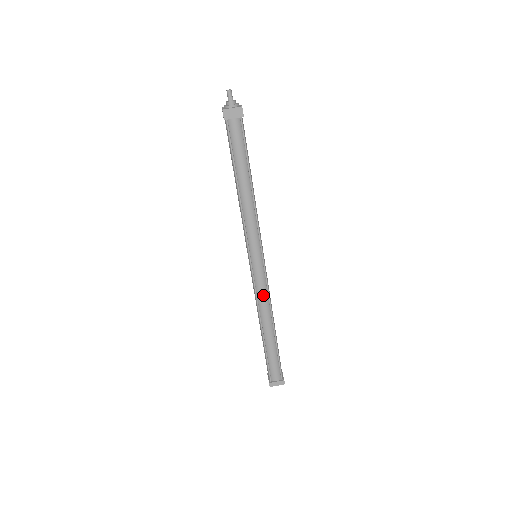
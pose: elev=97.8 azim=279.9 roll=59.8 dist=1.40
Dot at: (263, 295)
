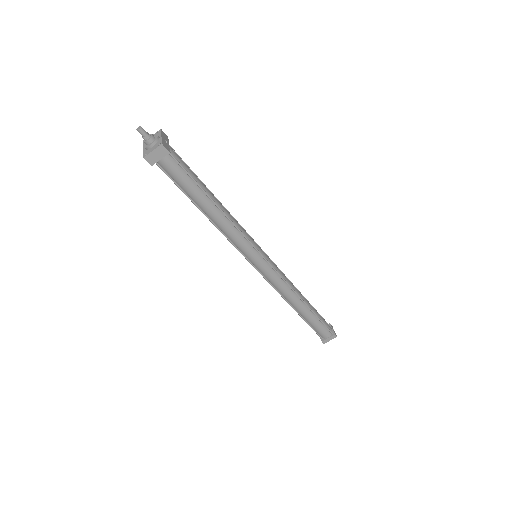
Dot at: (280, 285)
